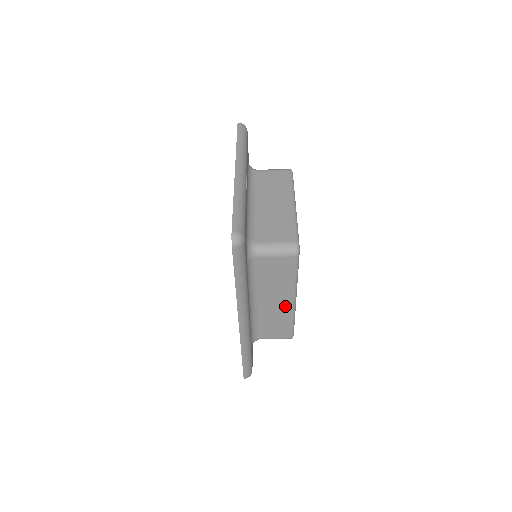
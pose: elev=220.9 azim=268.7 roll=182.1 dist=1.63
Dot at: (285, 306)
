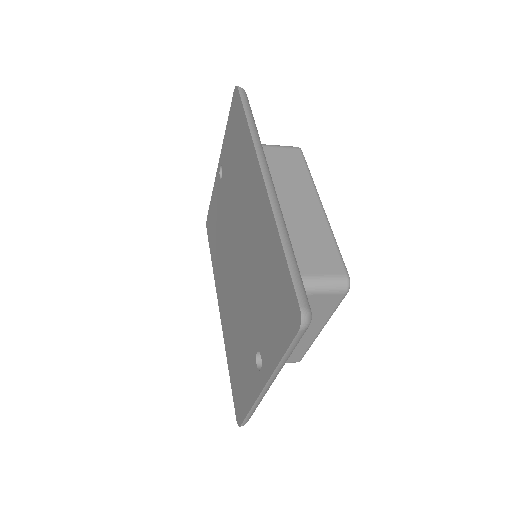
Dot at: occluded
